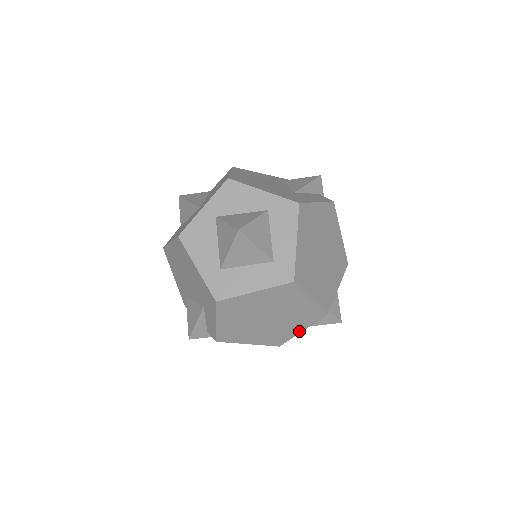
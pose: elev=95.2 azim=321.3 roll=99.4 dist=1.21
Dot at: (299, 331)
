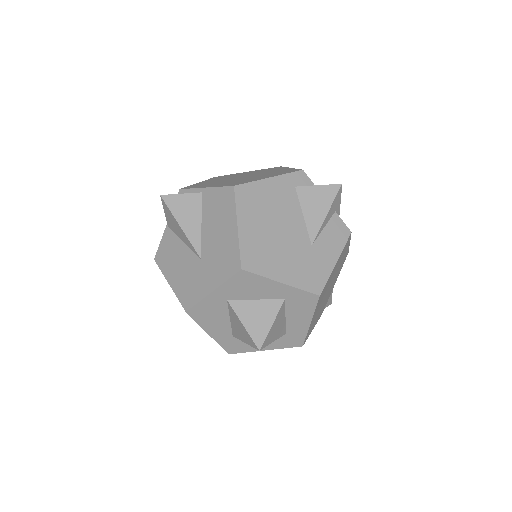
Dot at: occluded
